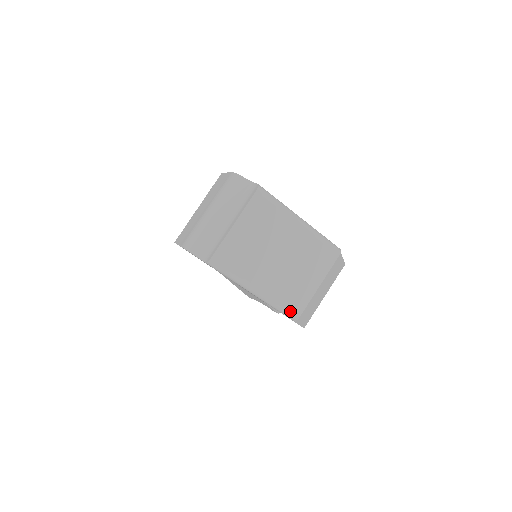
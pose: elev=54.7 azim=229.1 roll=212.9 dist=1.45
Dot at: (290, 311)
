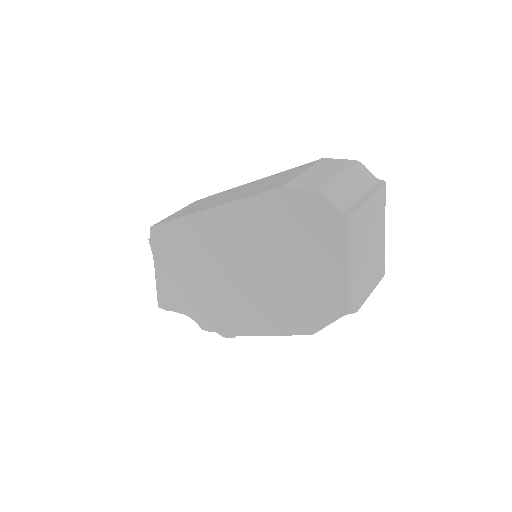
Dot at: (357, 301)
